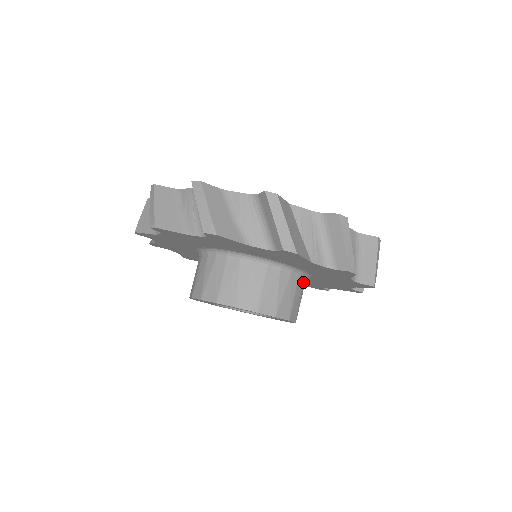
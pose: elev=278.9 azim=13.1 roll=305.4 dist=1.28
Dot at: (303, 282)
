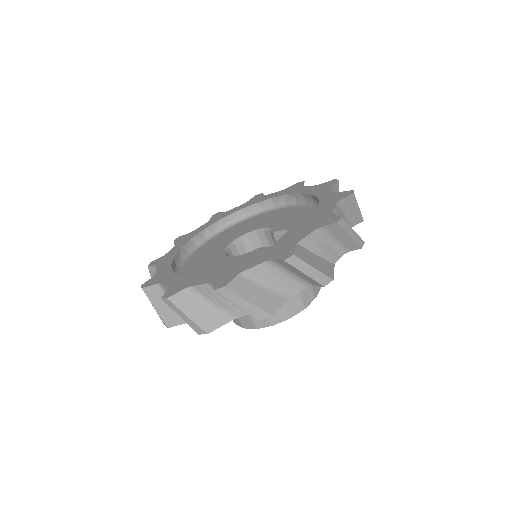
Dot at: occluded
